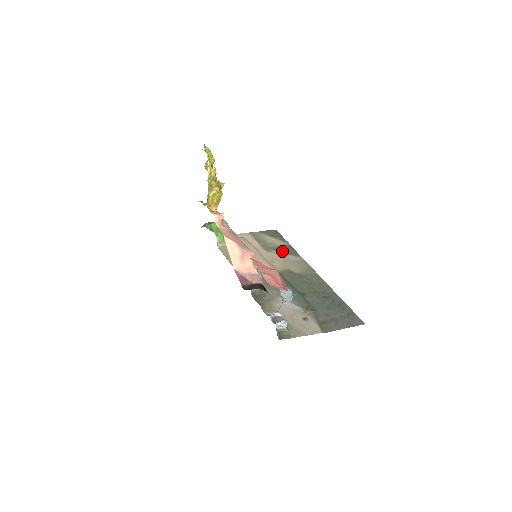
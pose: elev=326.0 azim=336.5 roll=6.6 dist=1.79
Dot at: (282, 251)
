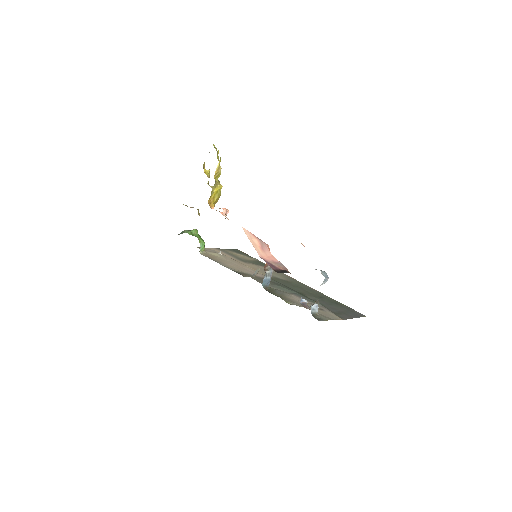
Dot at: (257, 264)
